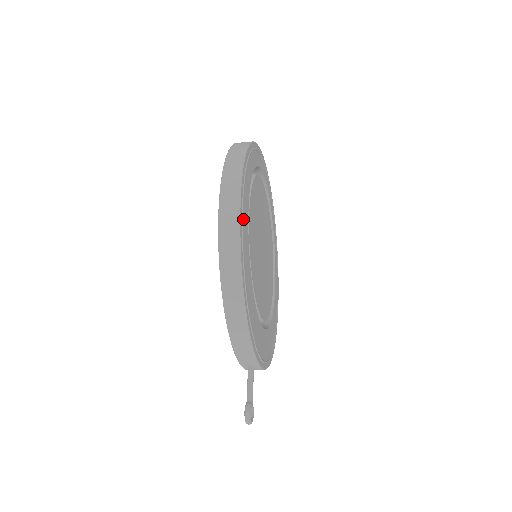
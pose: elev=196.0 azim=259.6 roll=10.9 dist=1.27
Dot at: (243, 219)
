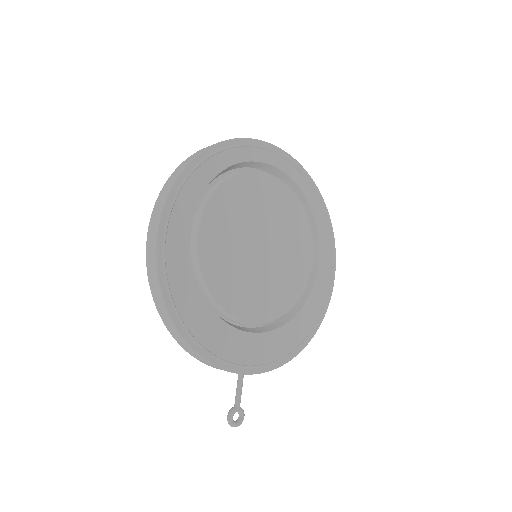
Dot at: (169, 254)
